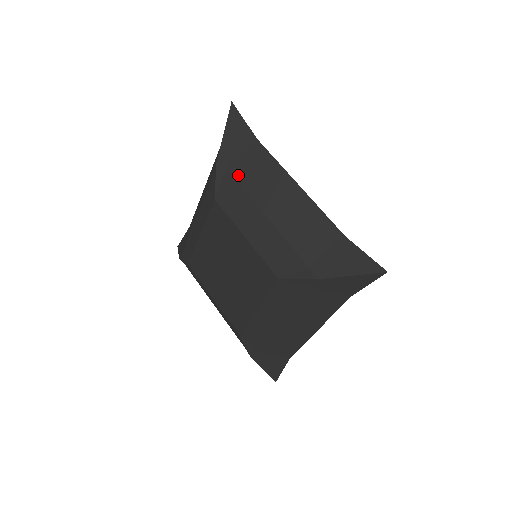
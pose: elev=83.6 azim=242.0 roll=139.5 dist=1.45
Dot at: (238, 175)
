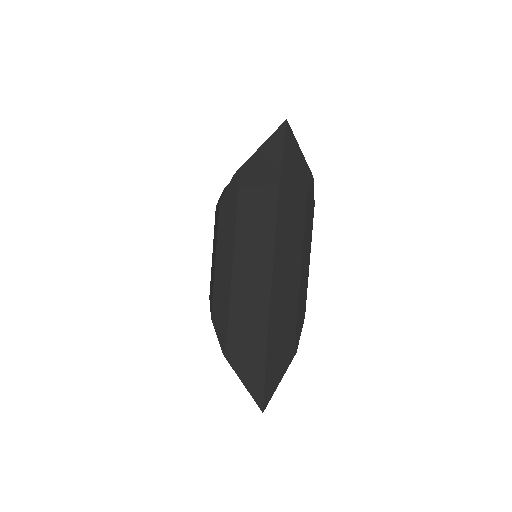
Dot at: (241, 204)
